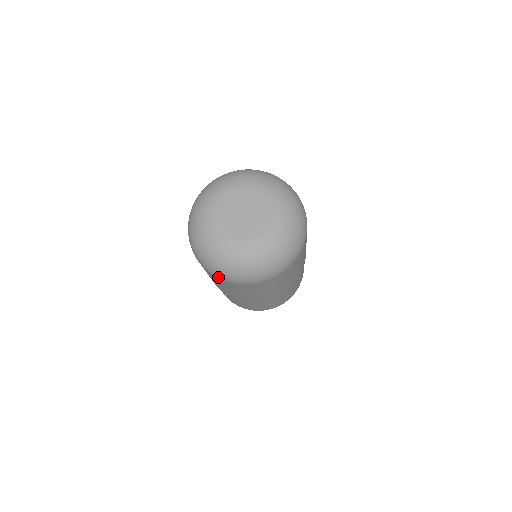
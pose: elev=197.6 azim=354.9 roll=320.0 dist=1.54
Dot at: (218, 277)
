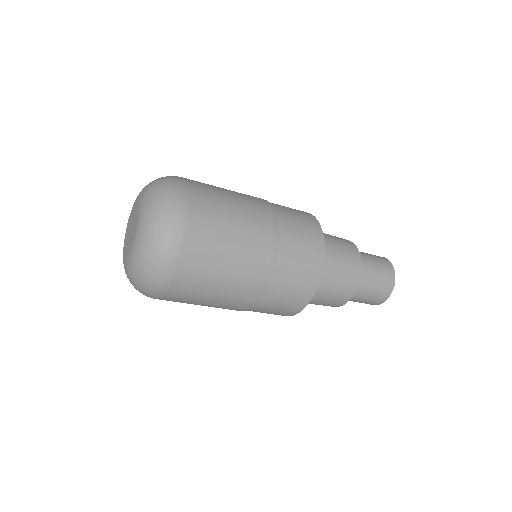
Dot at: (153, 298)
